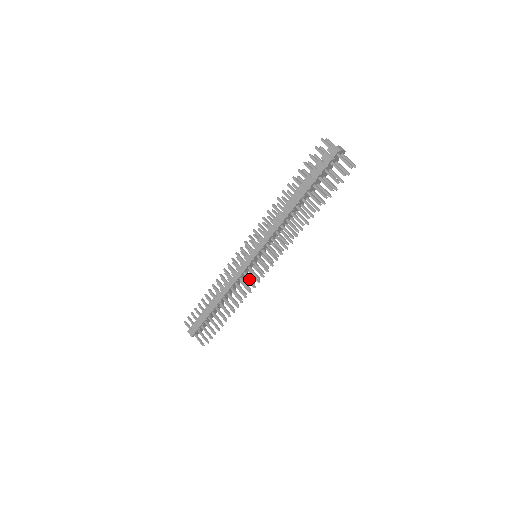
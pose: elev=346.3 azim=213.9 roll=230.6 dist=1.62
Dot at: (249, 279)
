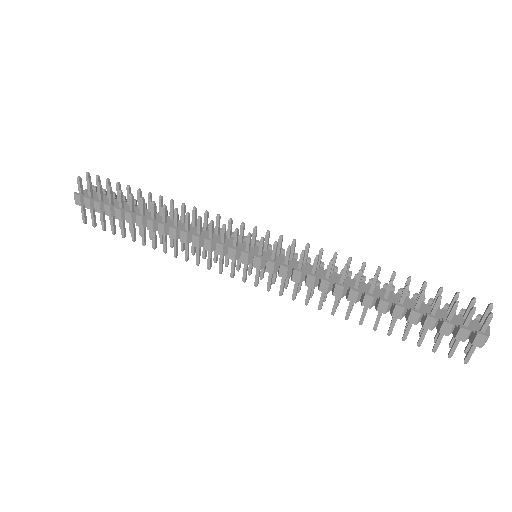
Dot at: (220, 264)
